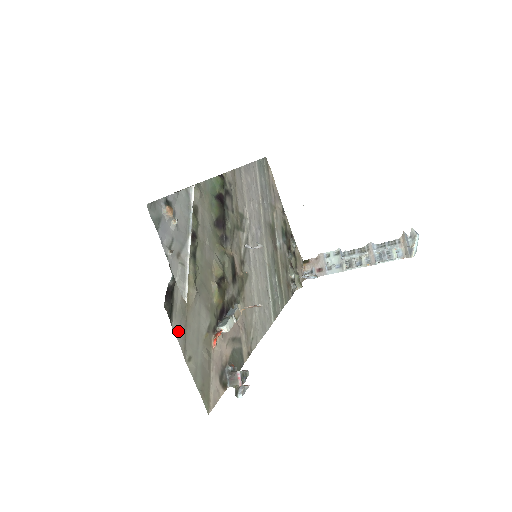
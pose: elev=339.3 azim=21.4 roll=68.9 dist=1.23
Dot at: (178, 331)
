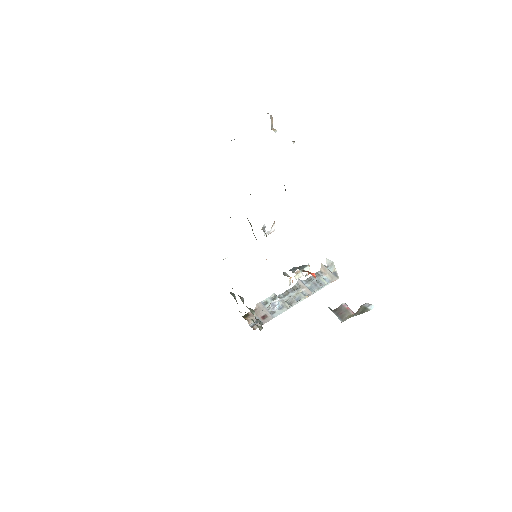
Dot at: occluded
